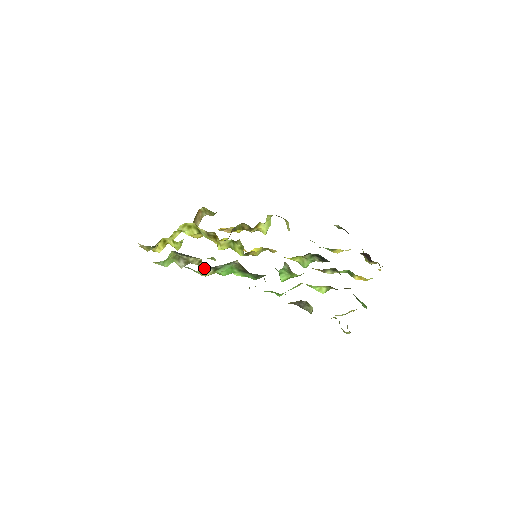
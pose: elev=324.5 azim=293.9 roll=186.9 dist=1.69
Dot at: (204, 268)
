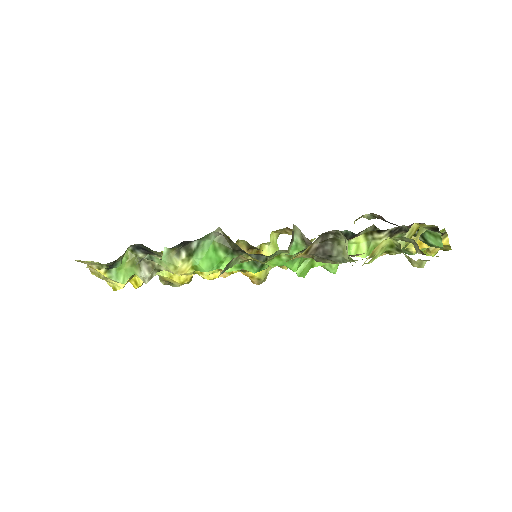
Dot at: (171, 250)
